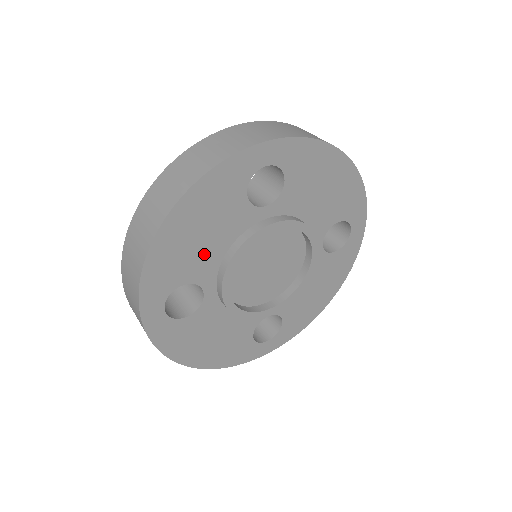
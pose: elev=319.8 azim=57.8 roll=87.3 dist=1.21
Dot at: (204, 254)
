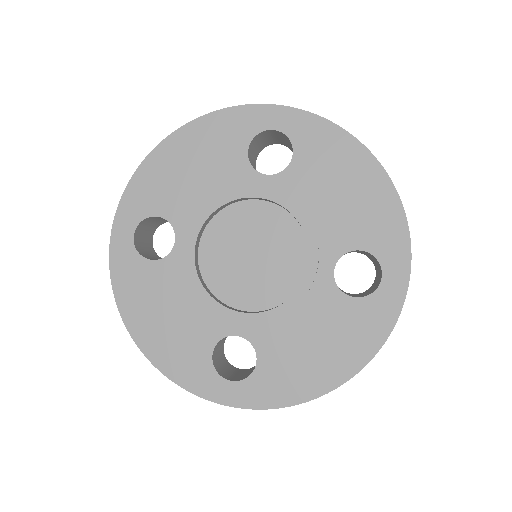
Dot at: (189, 194)
